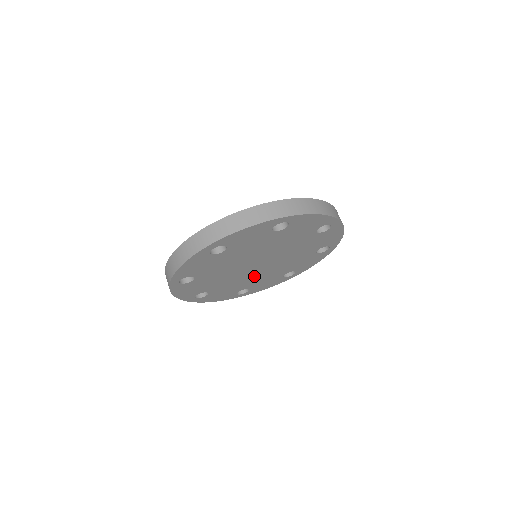
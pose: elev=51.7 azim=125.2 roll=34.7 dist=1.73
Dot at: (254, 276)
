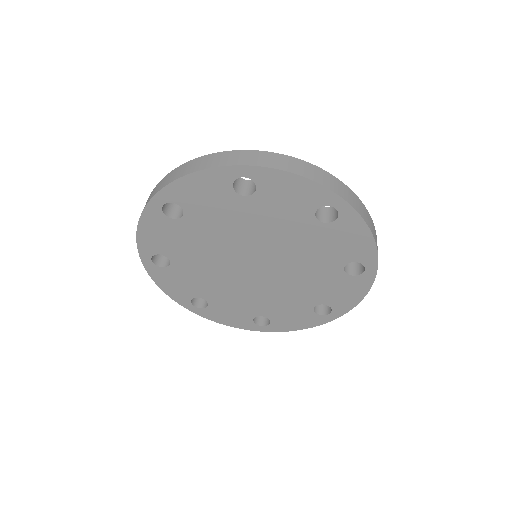
Dot at: (262, 291)
